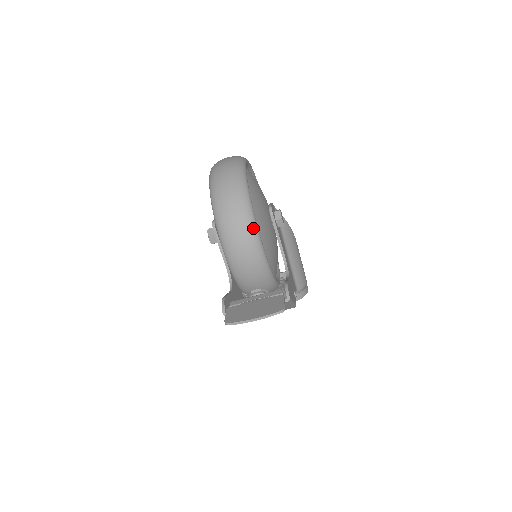
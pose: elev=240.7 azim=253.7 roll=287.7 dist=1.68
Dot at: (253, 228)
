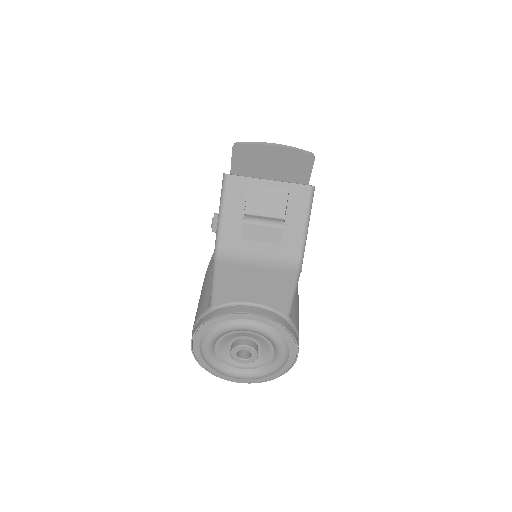
Dot at: occluded
